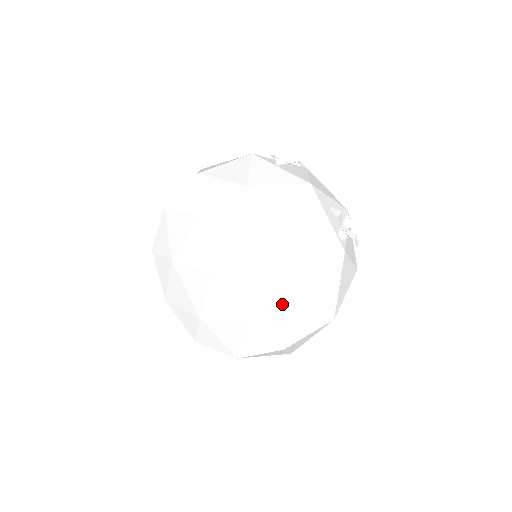
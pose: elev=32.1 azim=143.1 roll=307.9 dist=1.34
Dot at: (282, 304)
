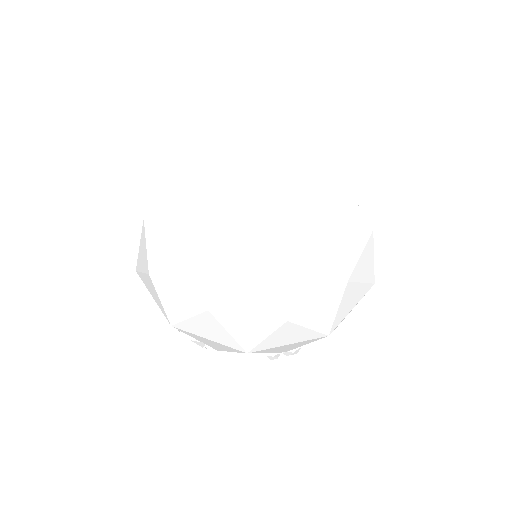
Dot at: (322, 276)
